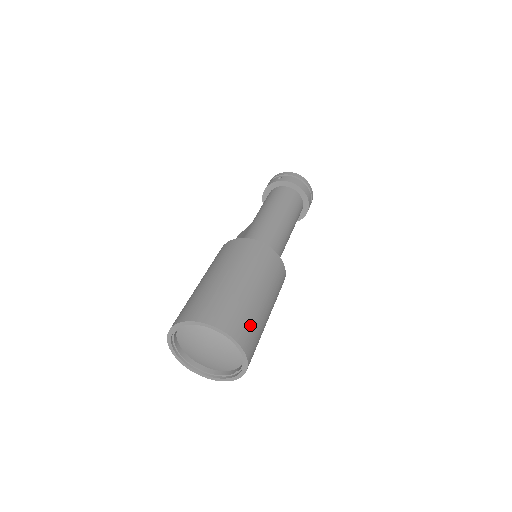
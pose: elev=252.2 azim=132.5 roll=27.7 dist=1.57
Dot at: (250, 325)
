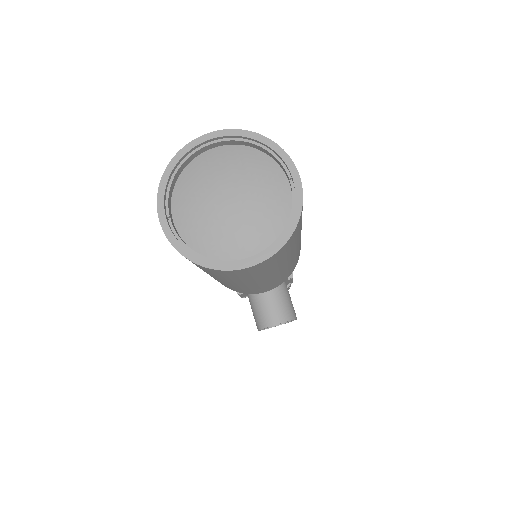
Dot at: occluded
